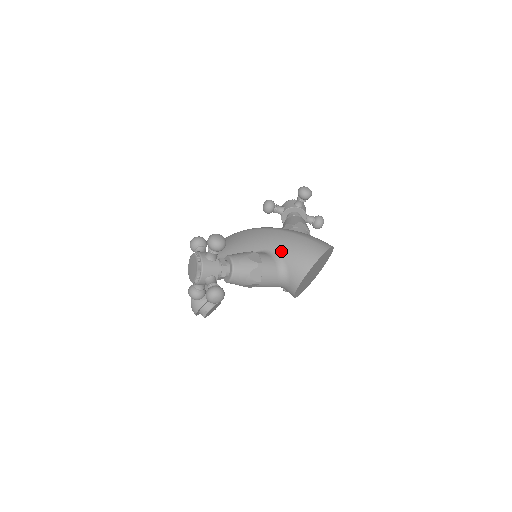
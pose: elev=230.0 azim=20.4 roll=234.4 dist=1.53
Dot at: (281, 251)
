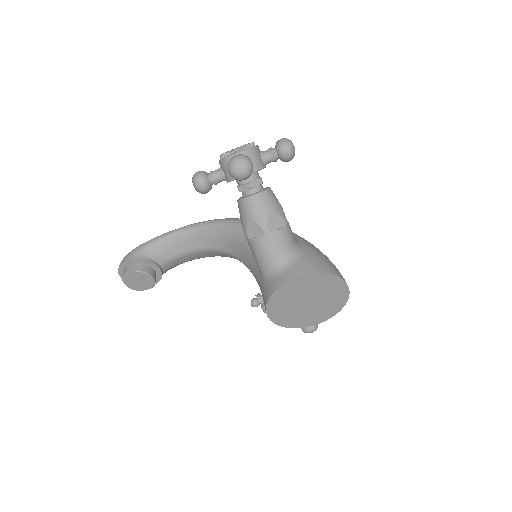
Dot at: (306, 244)
